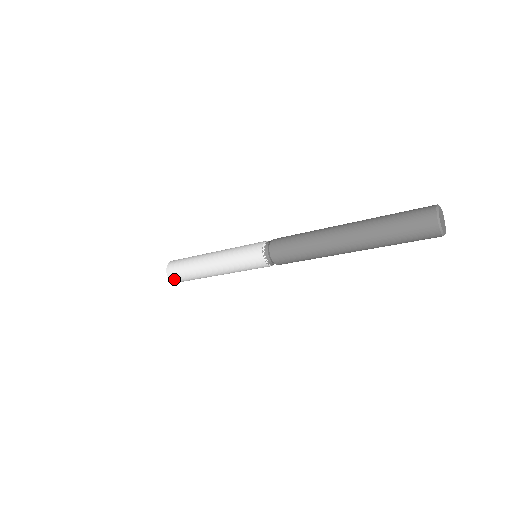
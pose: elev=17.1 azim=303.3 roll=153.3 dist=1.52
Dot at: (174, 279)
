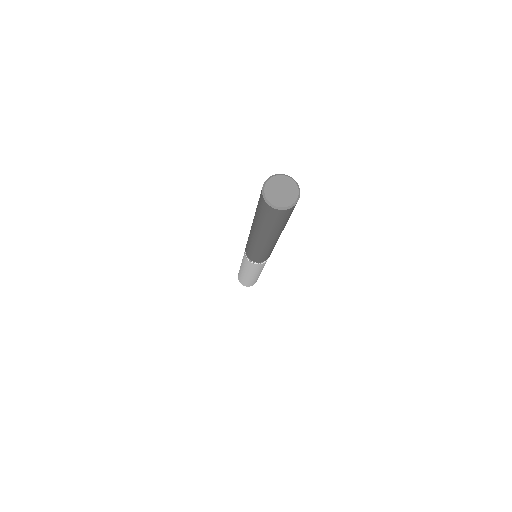
Dot at: (241, 283)
